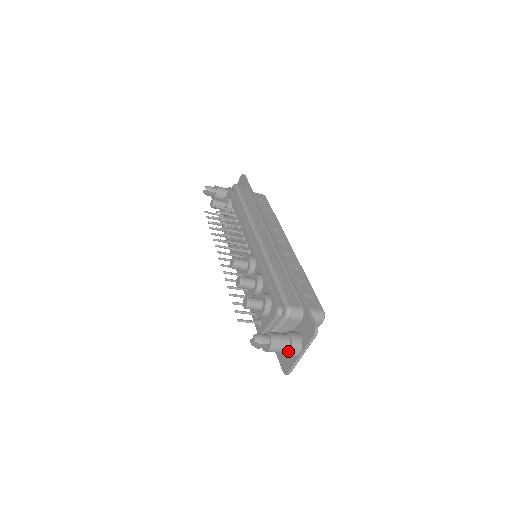
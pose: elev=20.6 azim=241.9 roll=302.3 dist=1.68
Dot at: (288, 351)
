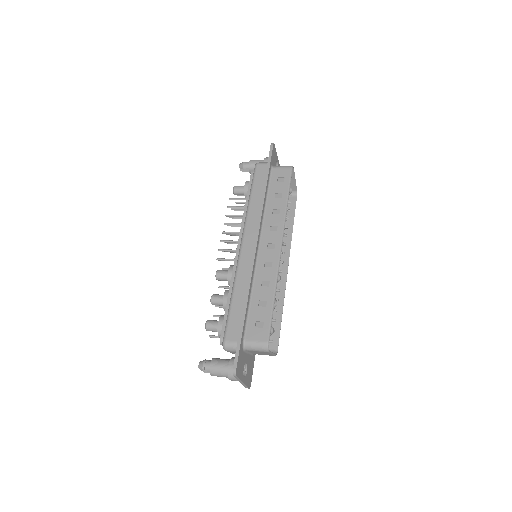
Dot at: (229, 378)
